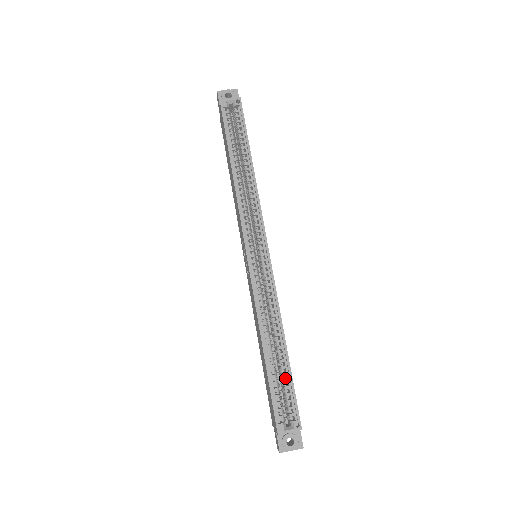
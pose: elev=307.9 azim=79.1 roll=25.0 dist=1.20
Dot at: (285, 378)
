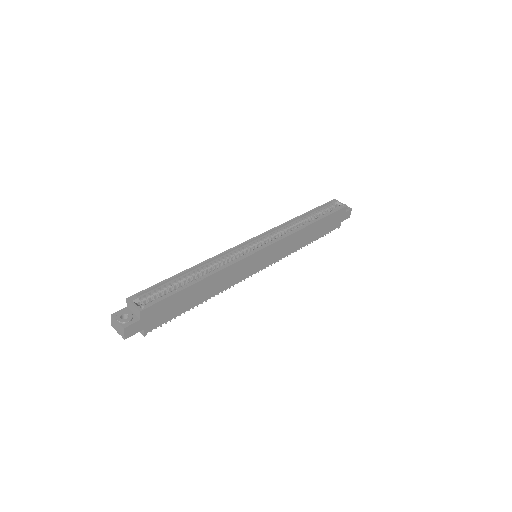
Dot at: (177, 300)
